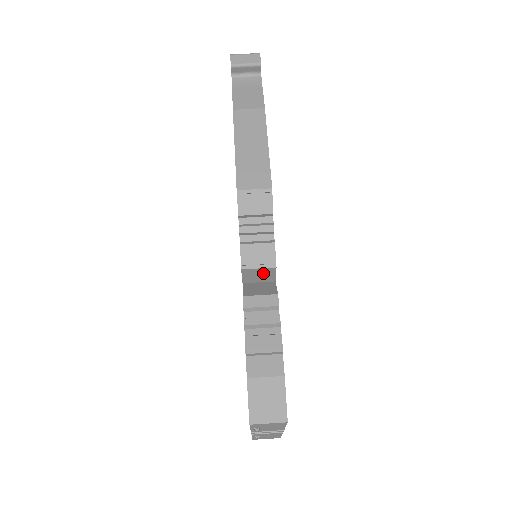
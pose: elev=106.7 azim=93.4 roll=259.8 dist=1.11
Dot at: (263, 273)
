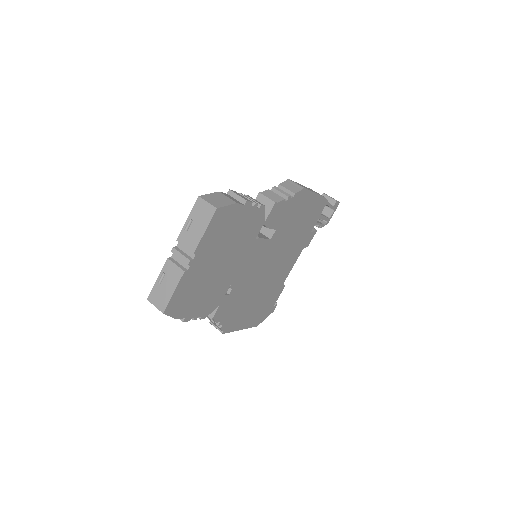
Dot at: (266, 205)
